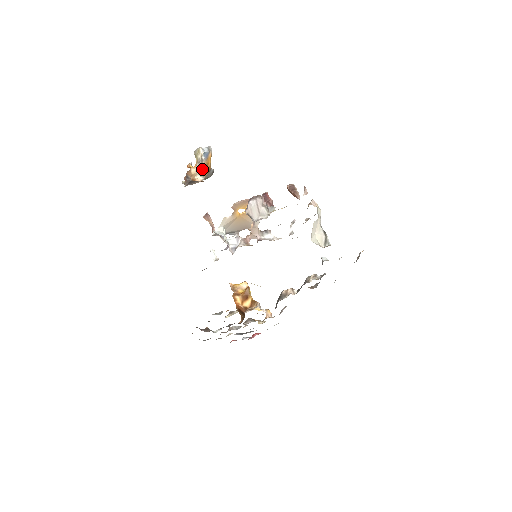
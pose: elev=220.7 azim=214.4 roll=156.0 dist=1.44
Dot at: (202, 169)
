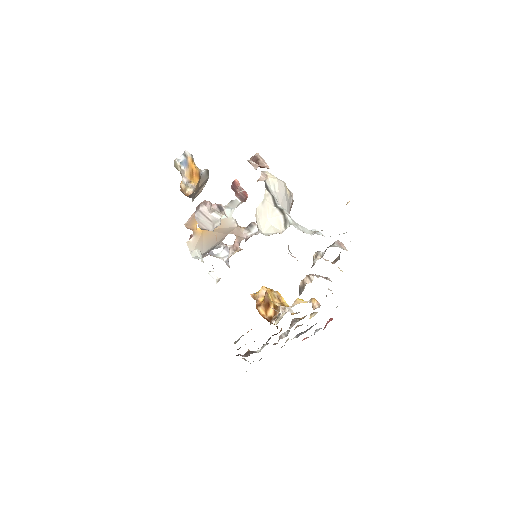
Dot at: (188, 180)
